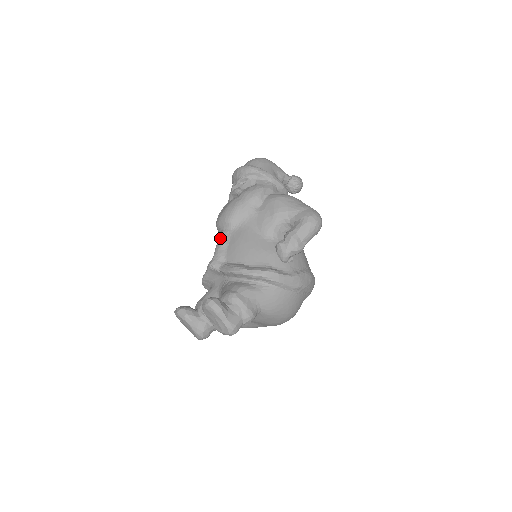
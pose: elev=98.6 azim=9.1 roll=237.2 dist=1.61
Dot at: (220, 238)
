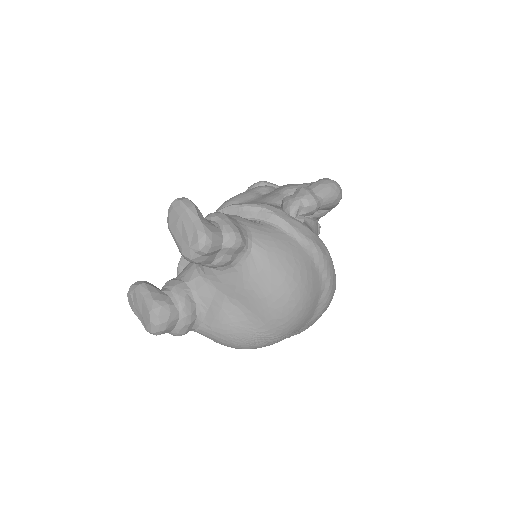
Dot at: occluded
